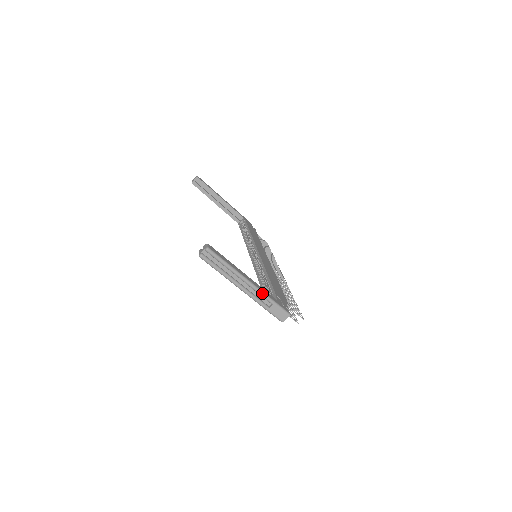
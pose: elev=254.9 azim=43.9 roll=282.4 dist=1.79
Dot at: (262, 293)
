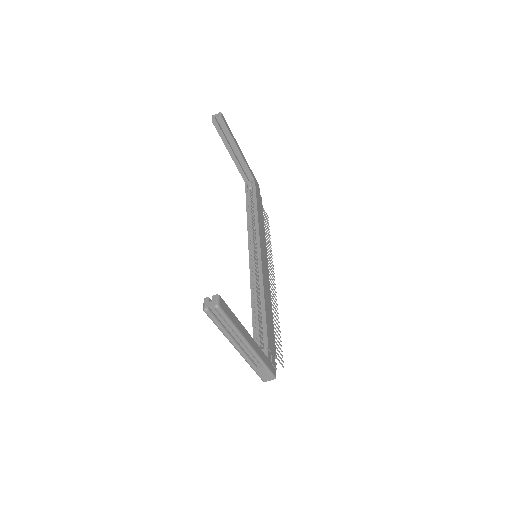
Dot at: (257, 356)
